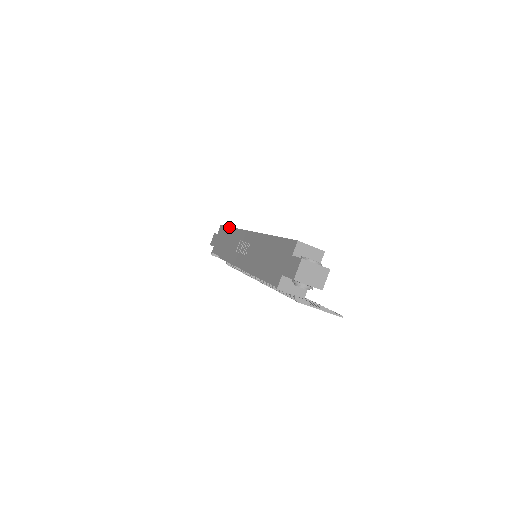
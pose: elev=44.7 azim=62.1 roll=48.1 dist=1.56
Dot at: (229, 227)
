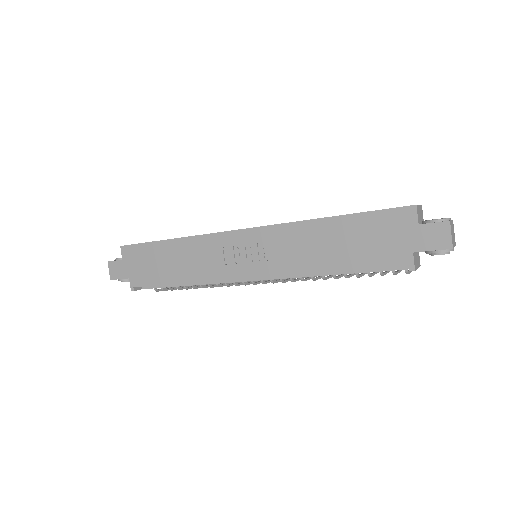
Dot at: (160, 241)
